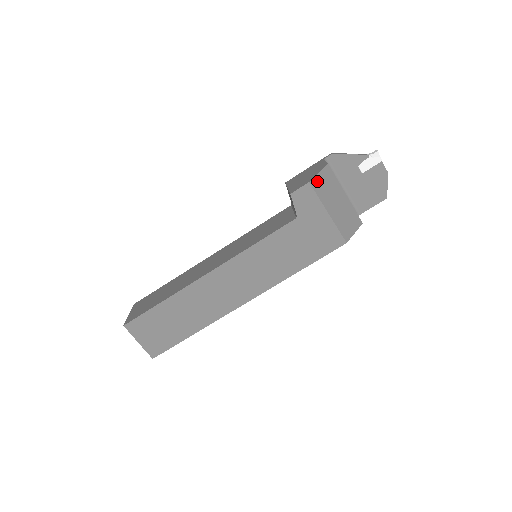
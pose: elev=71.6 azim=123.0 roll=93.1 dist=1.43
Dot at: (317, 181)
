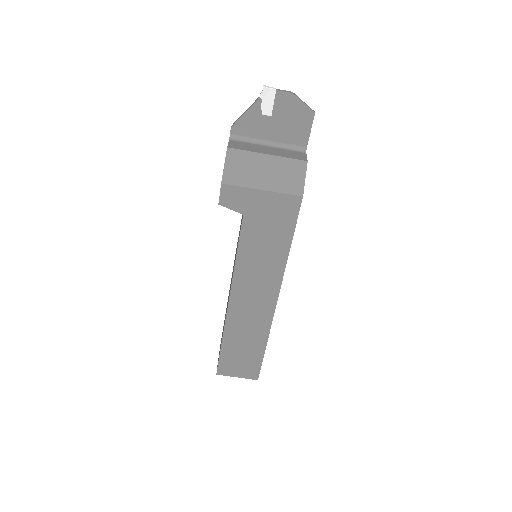
Dot at: (228, 174)
